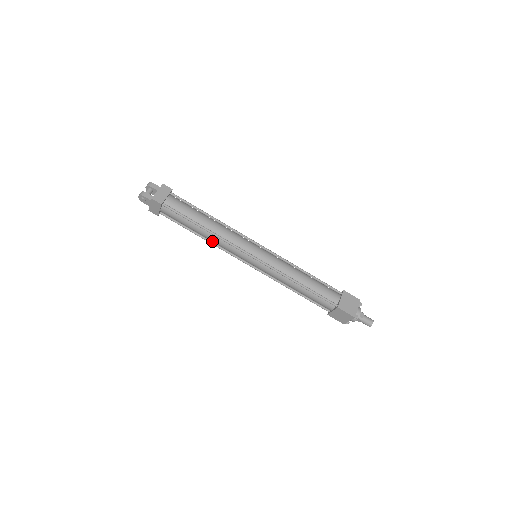
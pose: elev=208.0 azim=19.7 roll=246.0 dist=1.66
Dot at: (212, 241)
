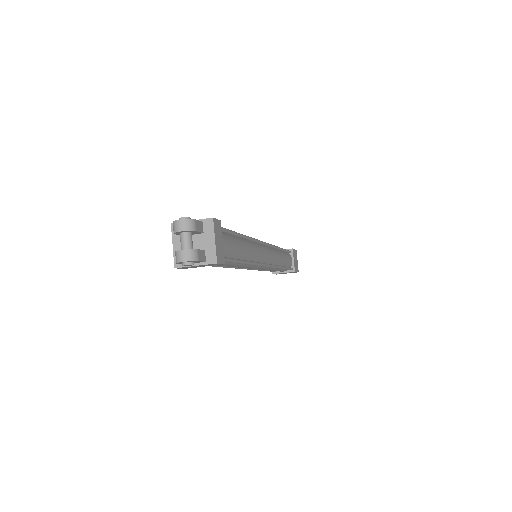
Dot at: occluded
